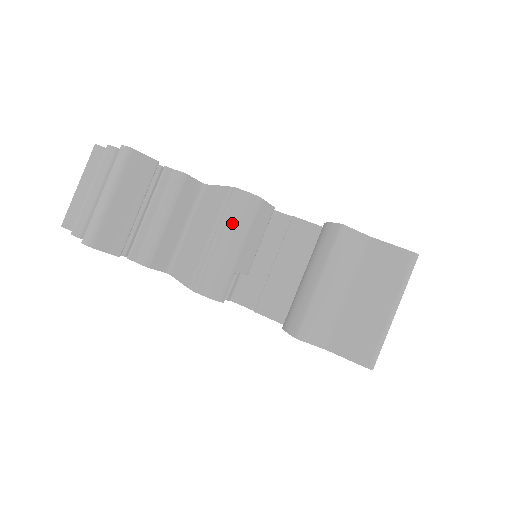
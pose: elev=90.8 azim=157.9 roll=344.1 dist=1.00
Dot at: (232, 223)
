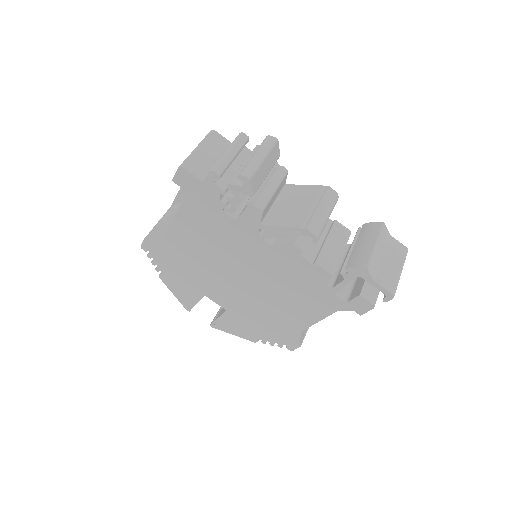
Dot at: (328, 203)
